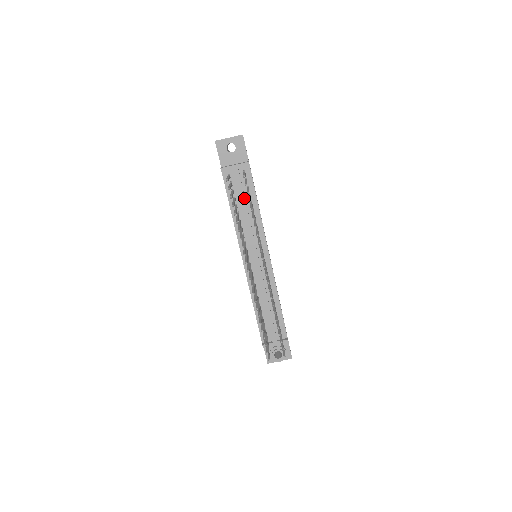
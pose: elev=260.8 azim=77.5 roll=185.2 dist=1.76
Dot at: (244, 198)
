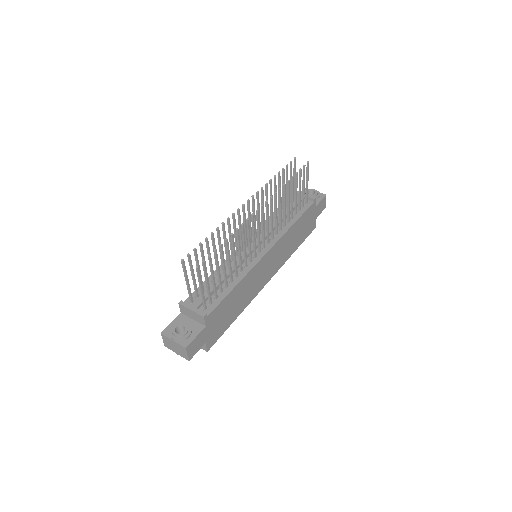
Dot at: occluded
